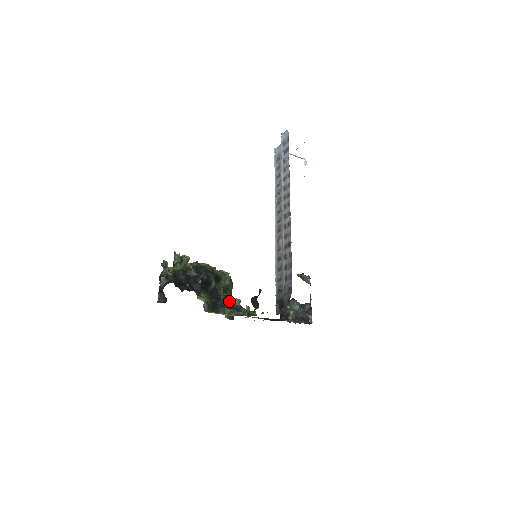
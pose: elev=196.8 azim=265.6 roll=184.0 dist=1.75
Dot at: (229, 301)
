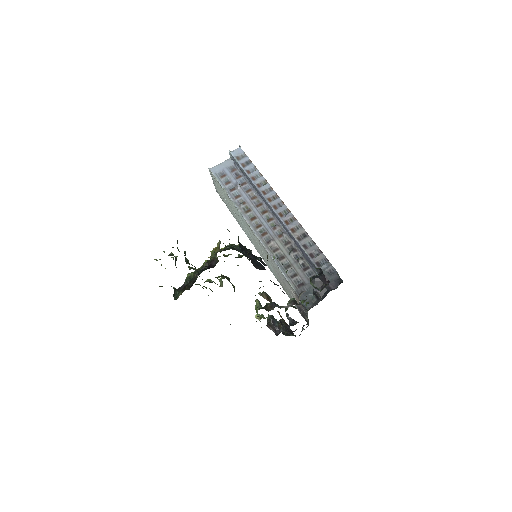
Dot at: occluded
